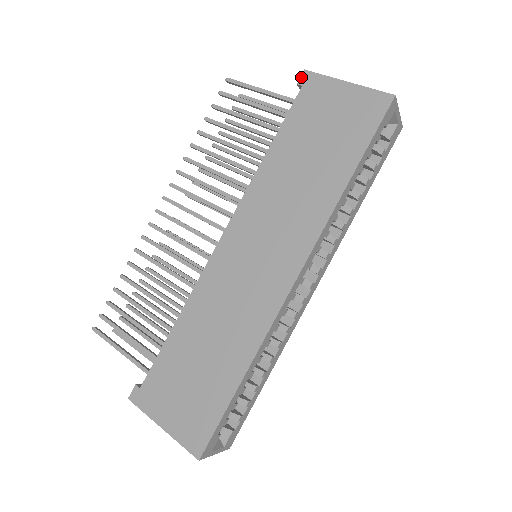
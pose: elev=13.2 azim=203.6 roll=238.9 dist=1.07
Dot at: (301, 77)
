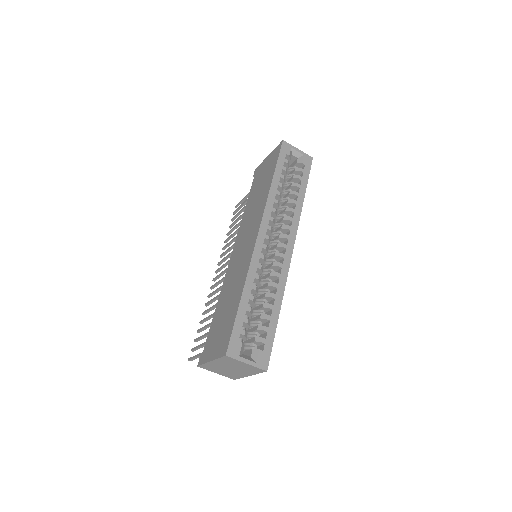
Dot at: (254, 173)
